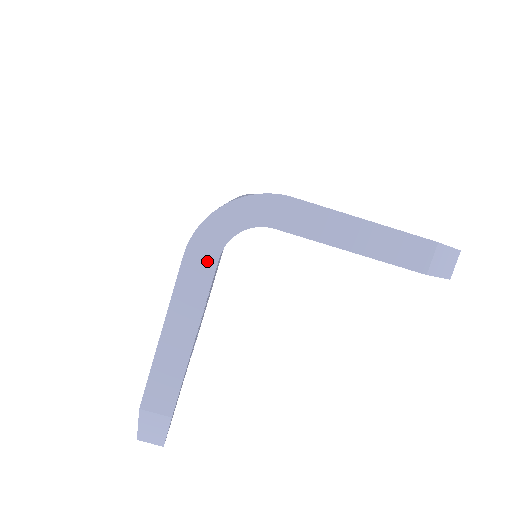
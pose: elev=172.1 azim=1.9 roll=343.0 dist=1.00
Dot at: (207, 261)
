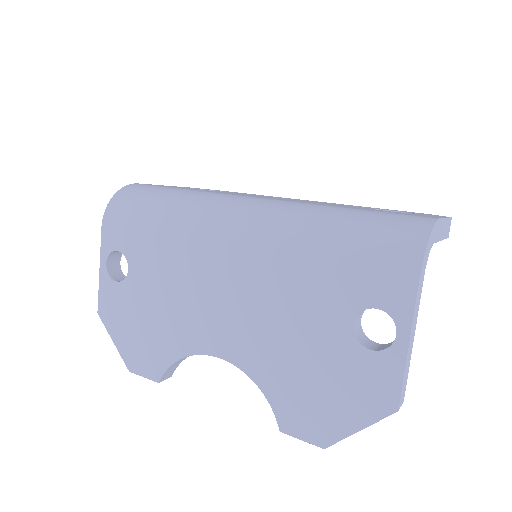
Dot at: (422, 284)
